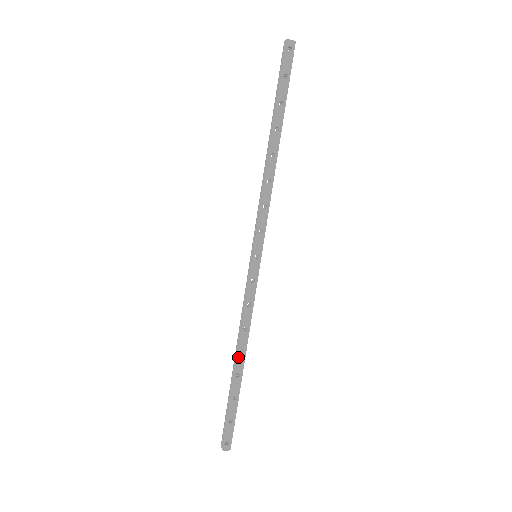
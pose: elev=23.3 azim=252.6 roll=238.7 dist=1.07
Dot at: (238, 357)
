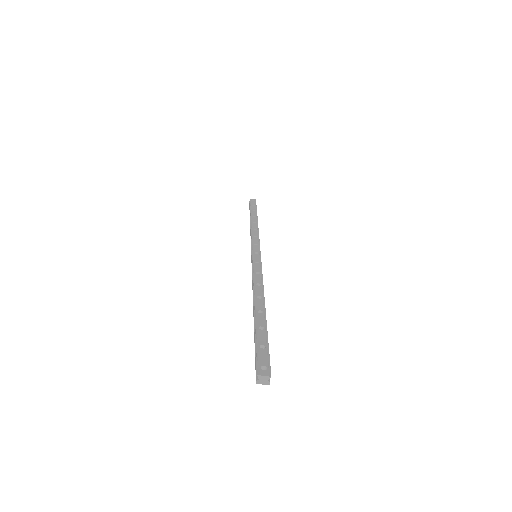
Dot at: (256, 300)
